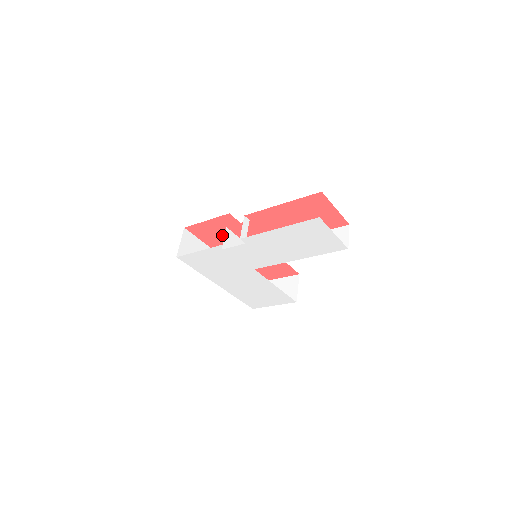
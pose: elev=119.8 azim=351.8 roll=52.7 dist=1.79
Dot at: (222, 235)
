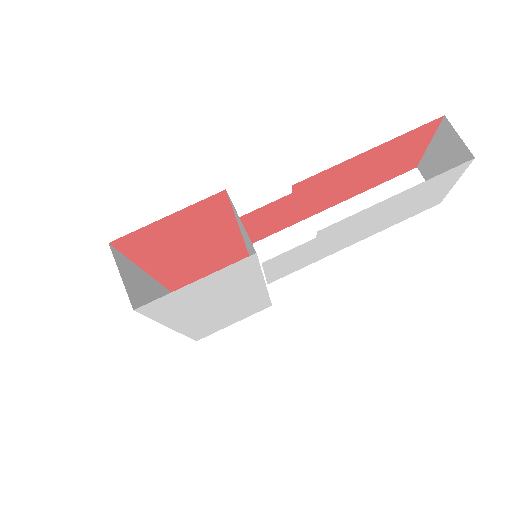
Dot at: (178, 237)
